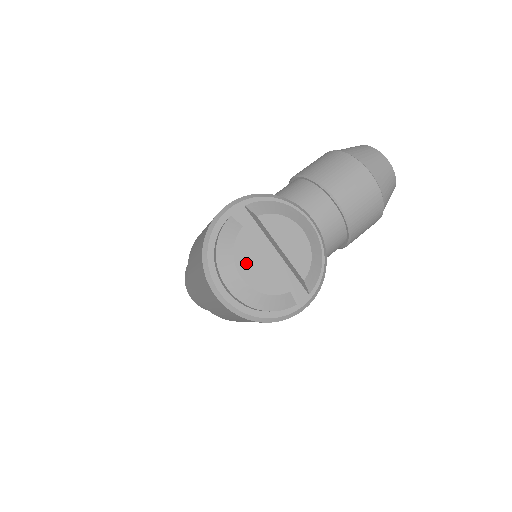
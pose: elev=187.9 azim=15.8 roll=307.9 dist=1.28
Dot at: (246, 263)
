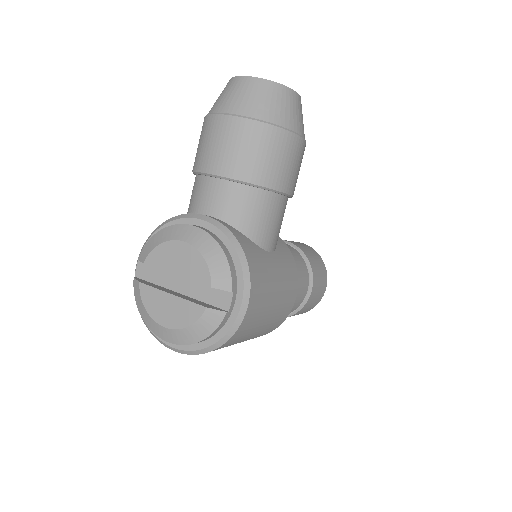
Dot at: (159, 311)
